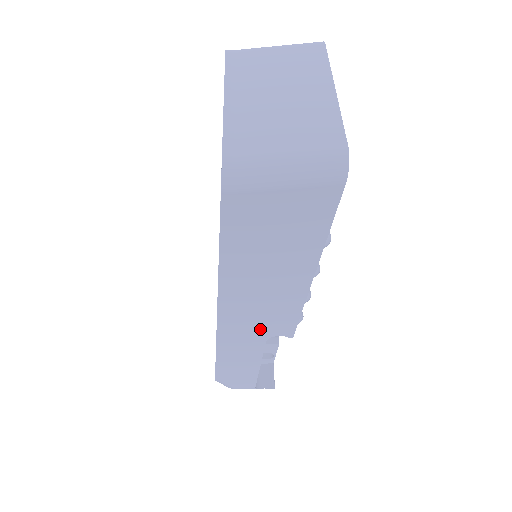
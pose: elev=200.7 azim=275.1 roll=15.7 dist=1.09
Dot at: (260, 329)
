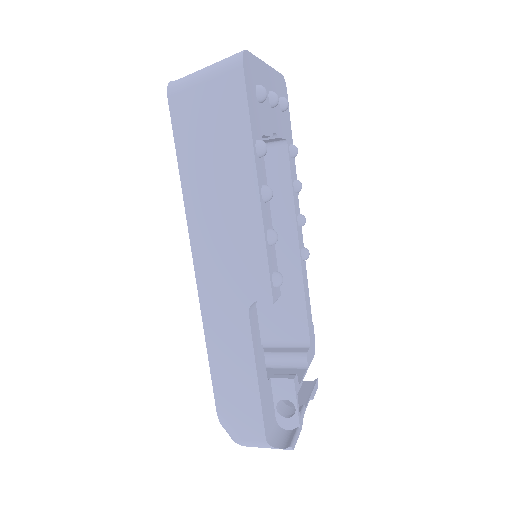
Dot at: (237, 288)
